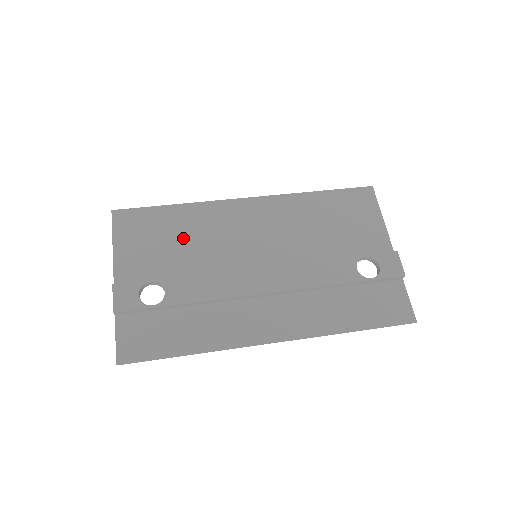
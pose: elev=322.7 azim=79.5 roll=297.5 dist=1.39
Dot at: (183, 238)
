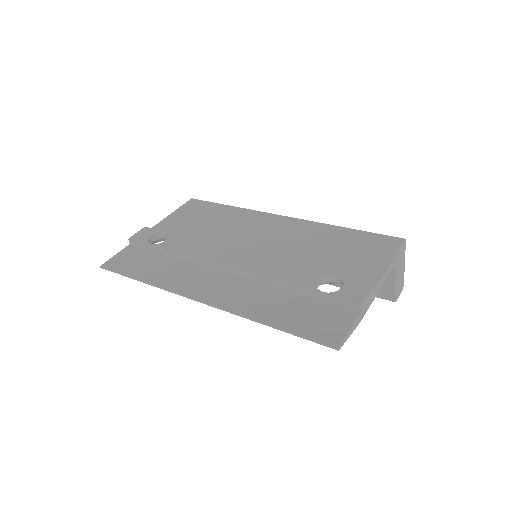
Dot at: (213, 223)
